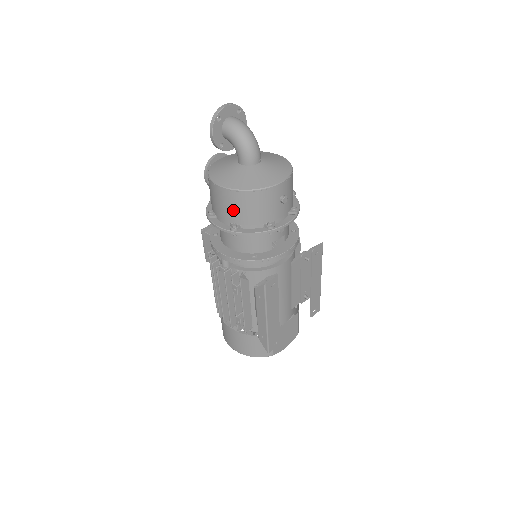
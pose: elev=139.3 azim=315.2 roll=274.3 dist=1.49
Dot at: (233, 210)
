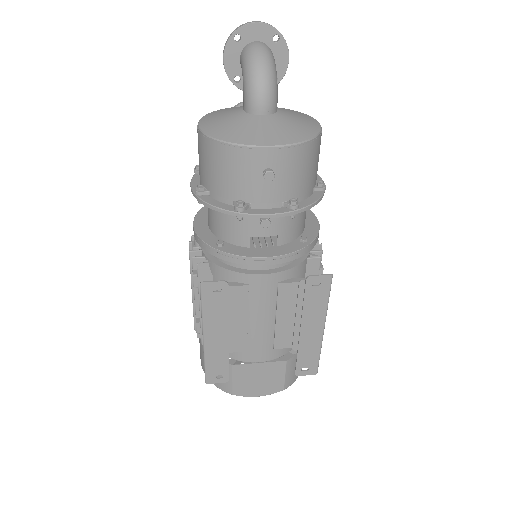
Dot at: (203, 165)
